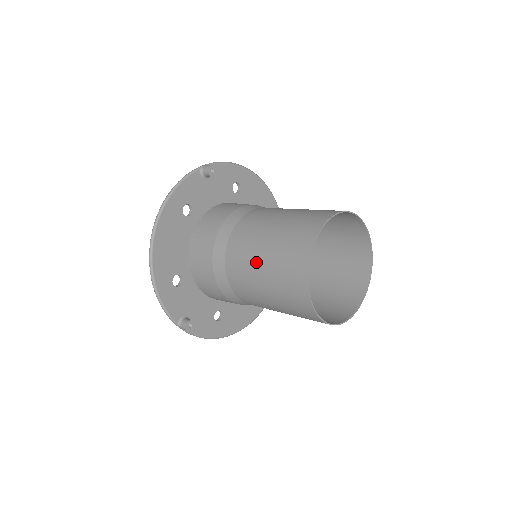
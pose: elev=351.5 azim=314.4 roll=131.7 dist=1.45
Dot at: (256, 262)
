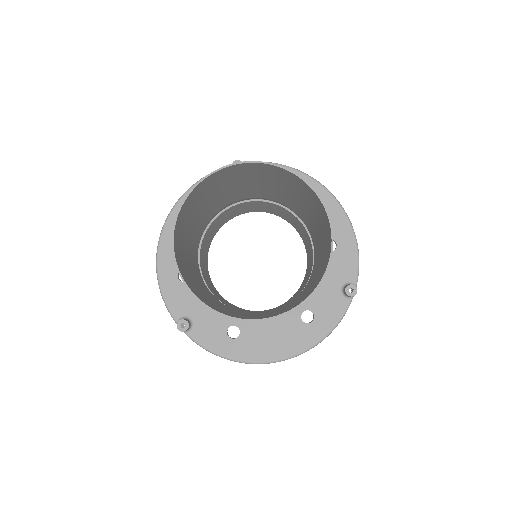
Dot at: occluded
